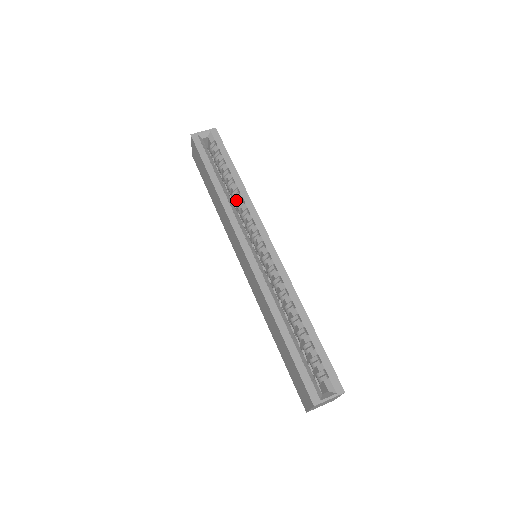
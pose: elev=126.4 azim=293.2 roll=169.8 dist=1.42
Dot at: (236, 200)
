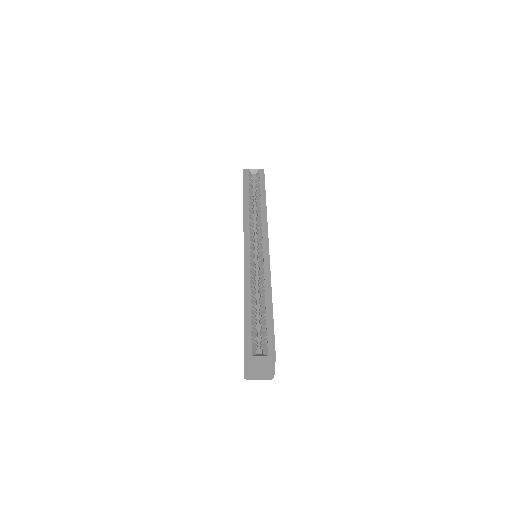
Dot at: (257, 215)
